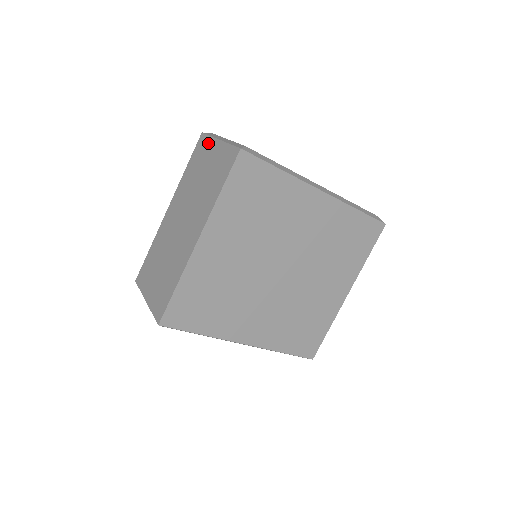
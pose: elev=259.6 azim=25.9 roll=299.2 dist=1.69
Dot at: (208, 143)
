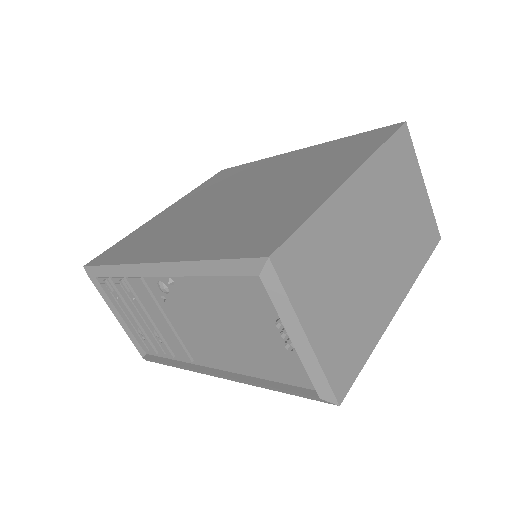
Dot at: occluded
